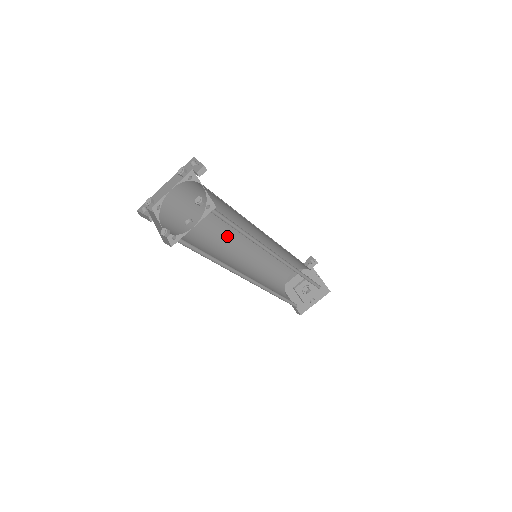
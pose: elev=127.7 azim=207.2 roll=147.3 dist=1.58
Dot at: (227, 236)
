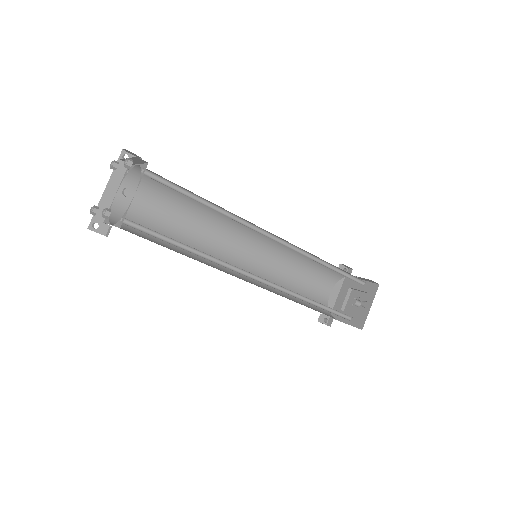
Dot at: (215, 249)
